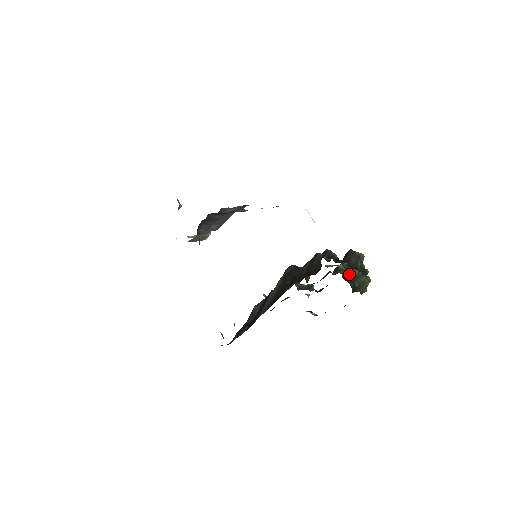
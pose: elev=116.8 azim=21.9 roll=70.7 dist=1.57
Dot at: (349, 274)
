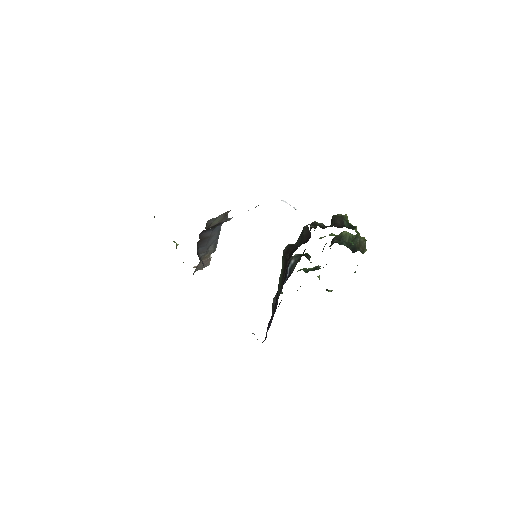
Dot at: occluded
